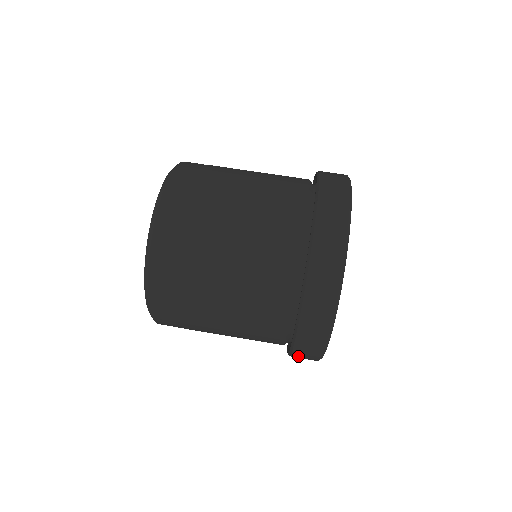
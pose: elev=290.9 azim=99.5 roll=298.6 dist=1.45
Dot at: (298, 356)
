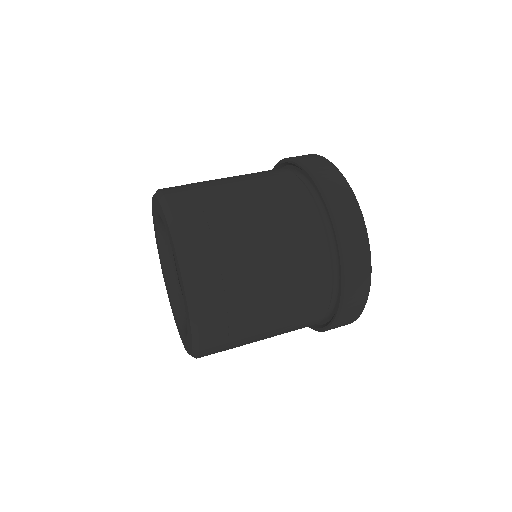
Dot at: (348, 247)
